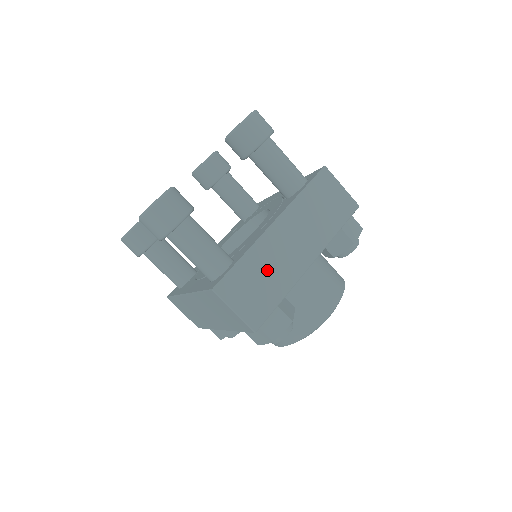
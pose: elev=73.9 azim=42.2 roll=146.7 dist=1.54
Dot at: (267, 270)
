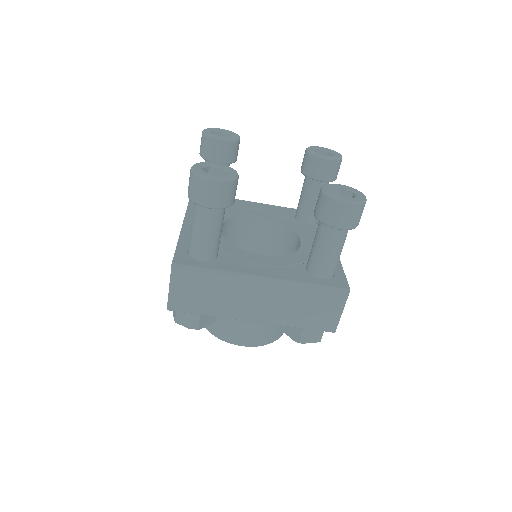
Dot at: occluded
